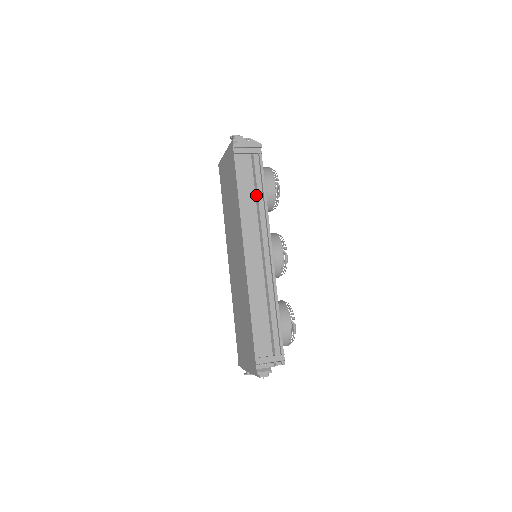
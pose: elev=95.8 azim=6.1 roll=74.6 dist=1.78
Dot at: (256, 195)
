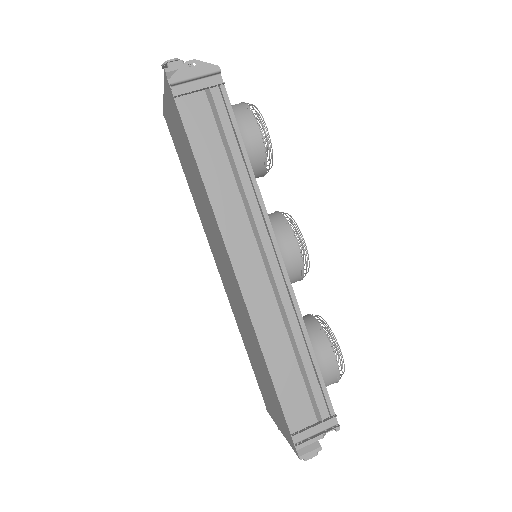
Dot at: (231, 163)
